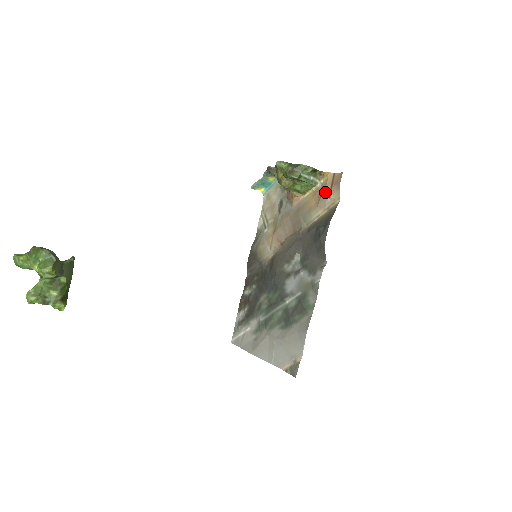
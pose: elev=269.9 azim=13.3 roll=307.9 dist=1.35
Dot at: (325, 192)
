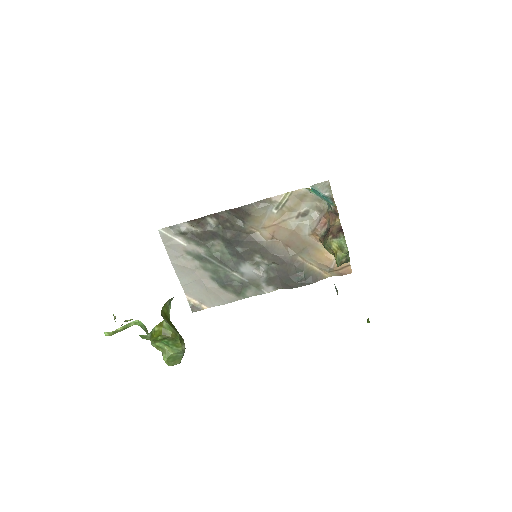
Dot at: (333, 269)
